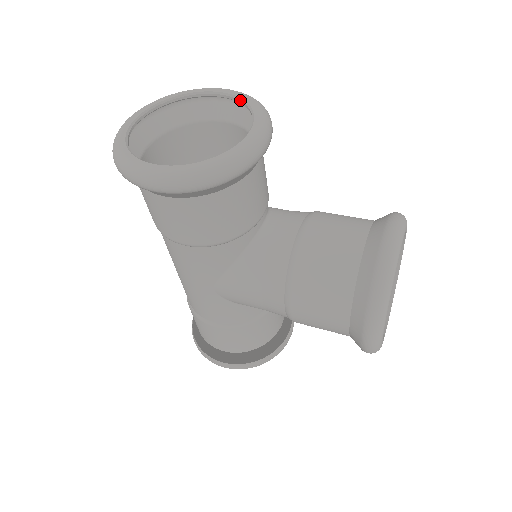
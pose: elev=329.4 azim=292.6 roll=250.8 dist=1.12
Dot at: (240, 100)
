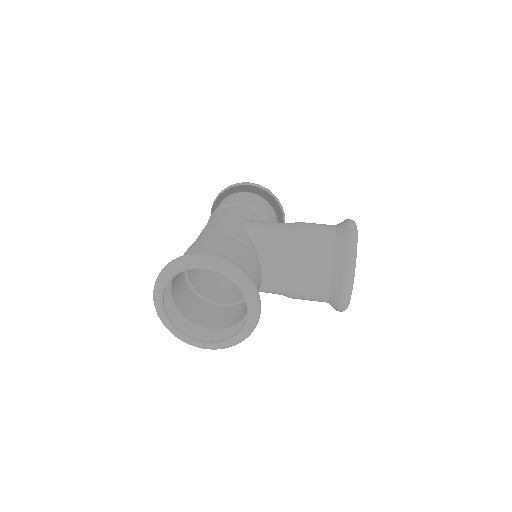
Dot at: occluded
